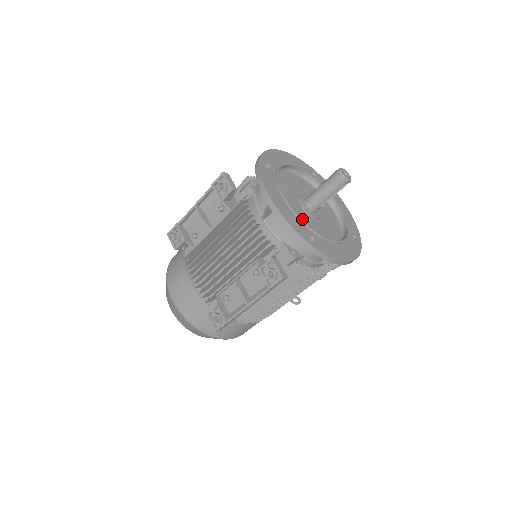
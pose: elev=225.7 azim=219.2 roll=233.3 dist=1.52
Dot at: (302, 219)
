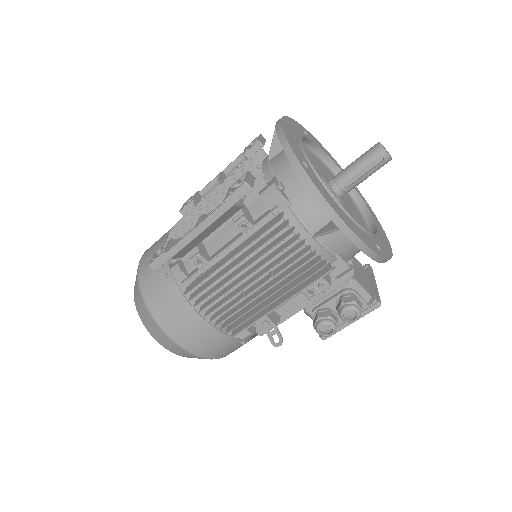
Dot at: occluded
